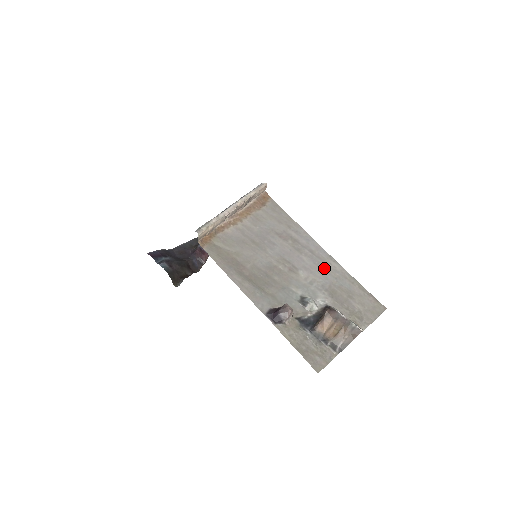
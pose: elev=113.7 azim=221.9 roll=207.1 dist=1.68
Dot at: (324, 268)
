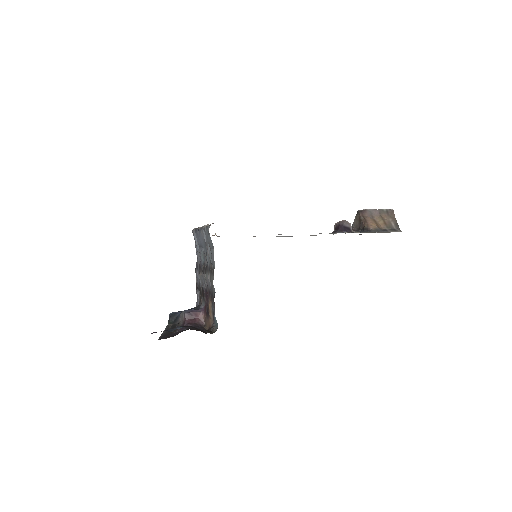
Dot at: occluded
